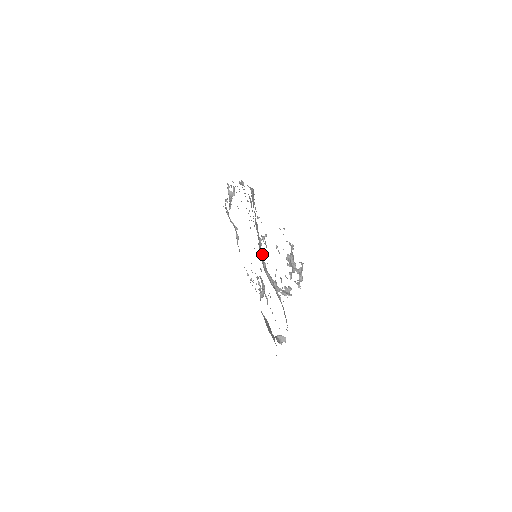
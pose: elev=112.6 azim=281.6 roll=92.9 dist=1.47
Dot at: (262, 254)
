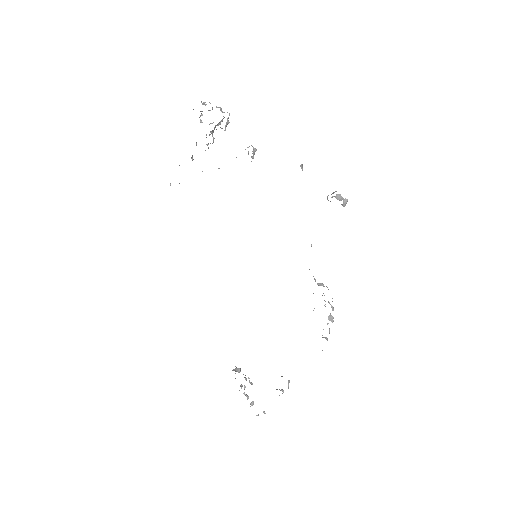
Dot at: occluded
